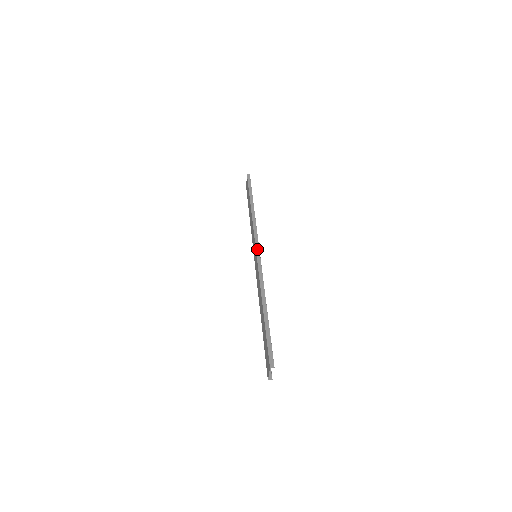
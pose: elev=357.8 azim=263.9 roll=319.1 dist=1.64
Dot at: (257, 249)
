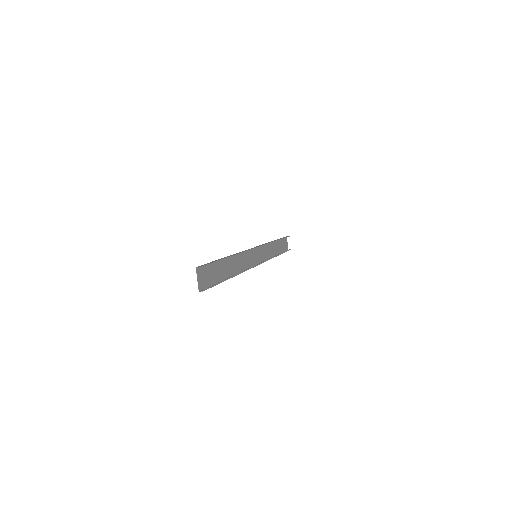
Dot at: (255, 247)
